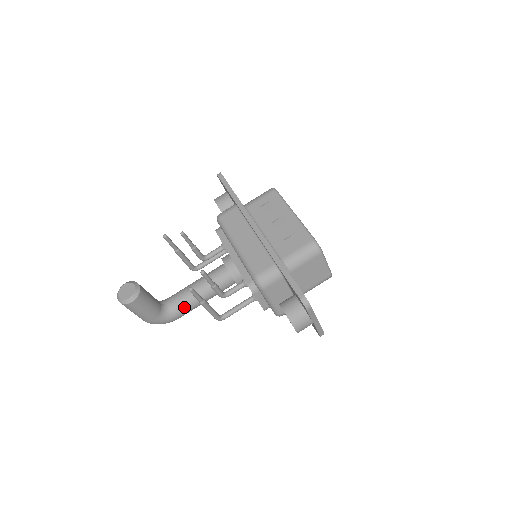
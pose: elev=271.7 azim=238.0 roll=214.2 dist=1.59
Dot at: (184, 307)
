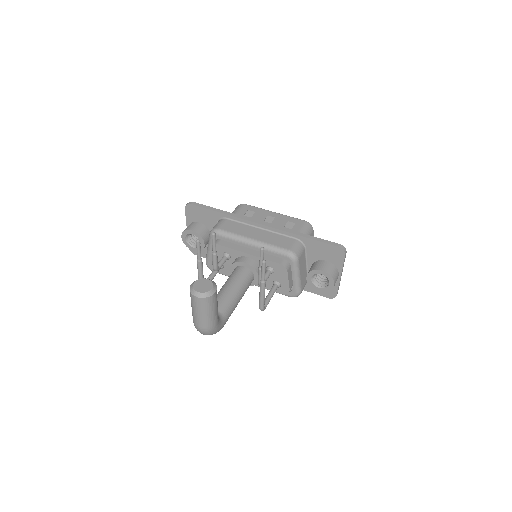
Dot at: (229, 309)
